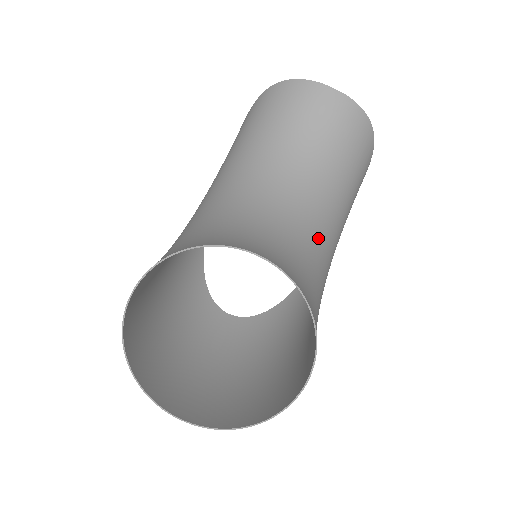
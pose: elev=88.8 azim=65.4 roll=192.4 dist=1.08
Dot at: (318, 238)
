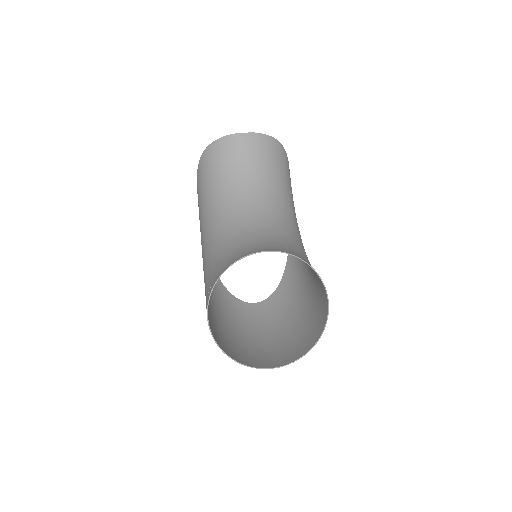
Dot at: (287, 225)
